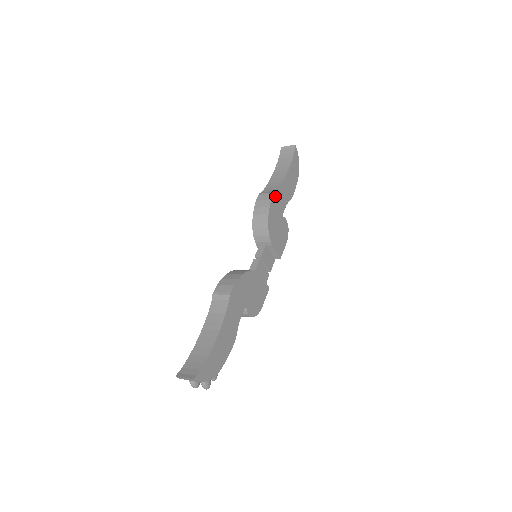
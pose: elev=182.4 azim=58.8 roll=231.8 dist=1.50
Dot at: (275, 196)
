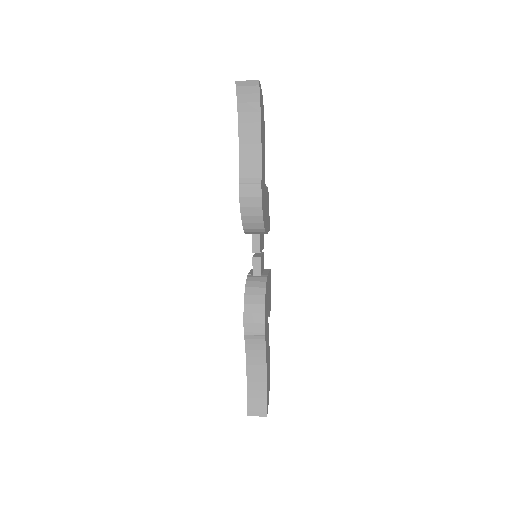
Dot at: (262, 186)
